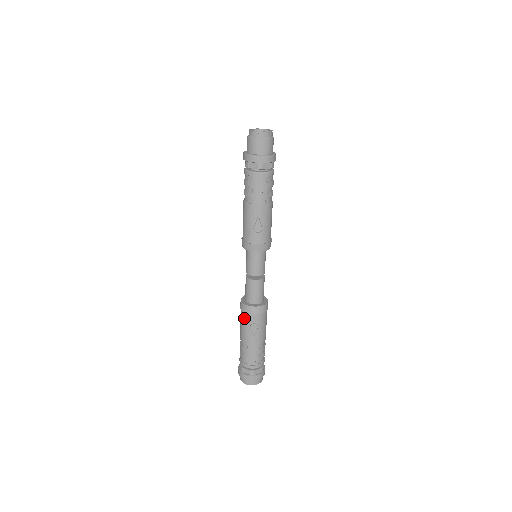
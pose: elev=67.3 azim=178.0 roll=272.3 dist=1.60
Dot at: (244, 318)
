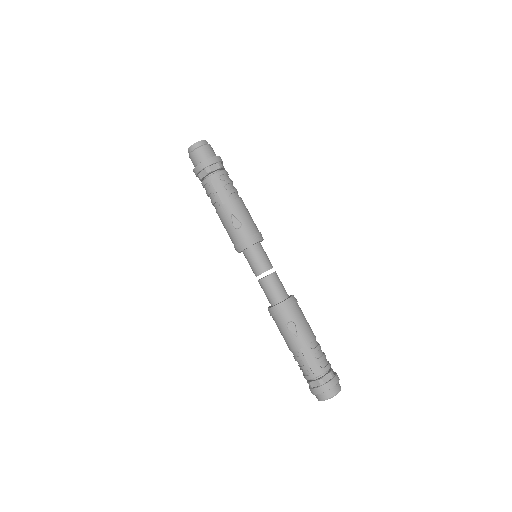
Dot at: (278, 323)
